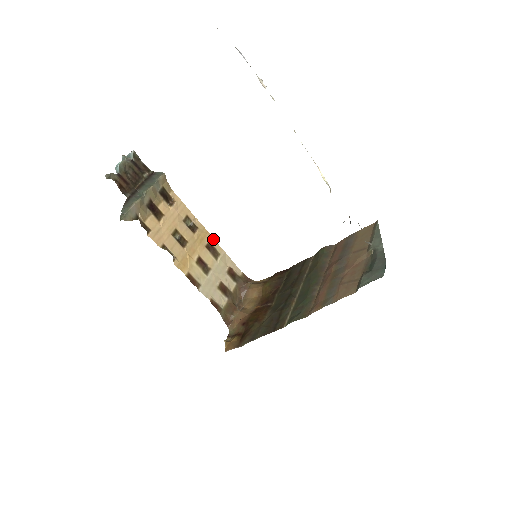
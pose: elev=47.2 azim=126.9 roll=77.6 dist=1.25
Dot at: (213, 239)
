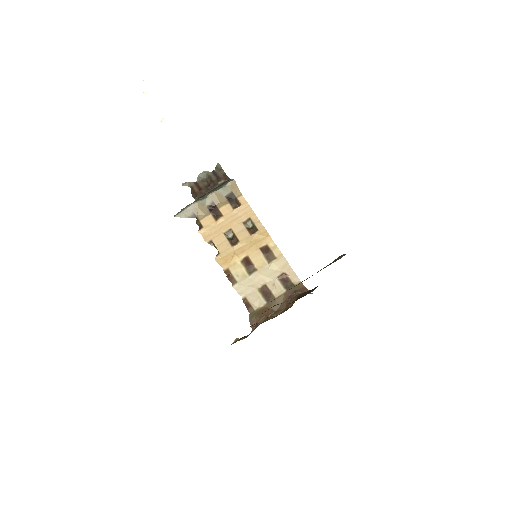
Dot at: (274, 243)
